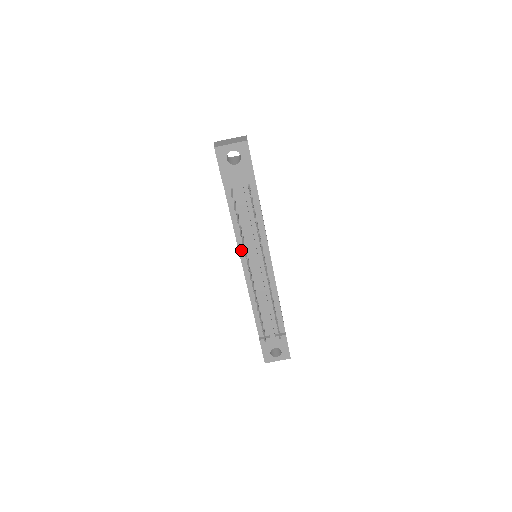
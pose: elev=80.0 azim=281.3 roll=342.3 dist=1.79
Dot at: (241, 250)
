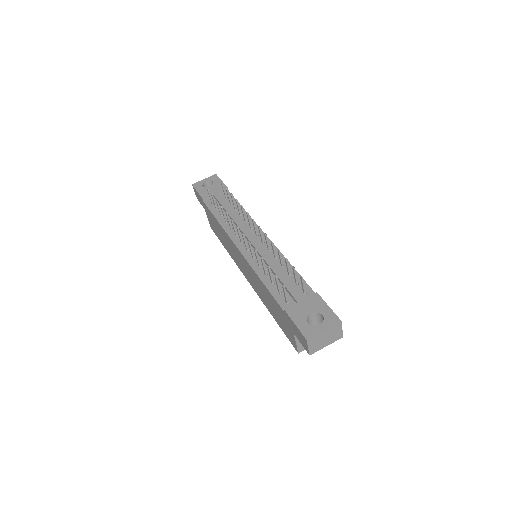
Dot at: (232, 236)
